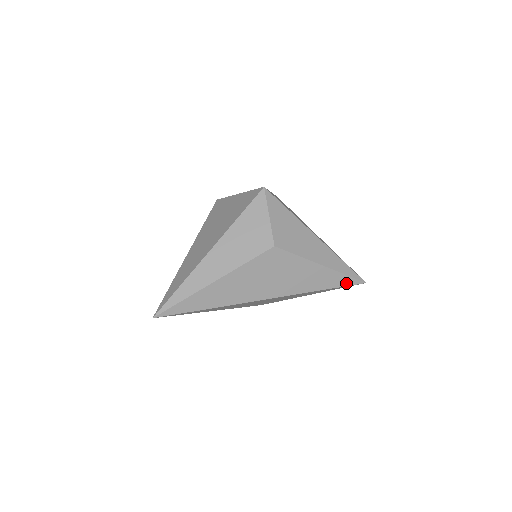
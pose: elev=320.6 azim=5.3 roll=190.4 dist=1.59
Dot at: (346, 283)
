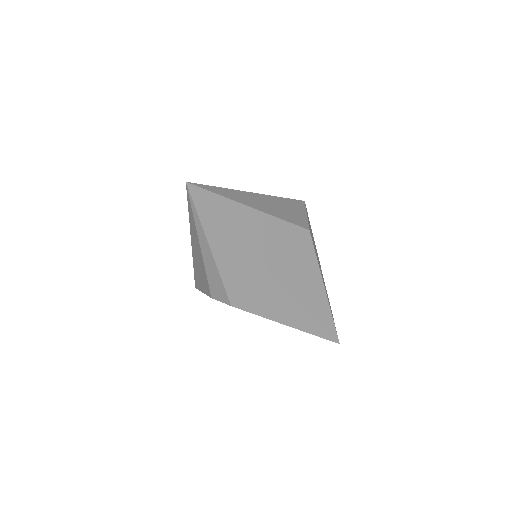
Dot at: (328, 327)
